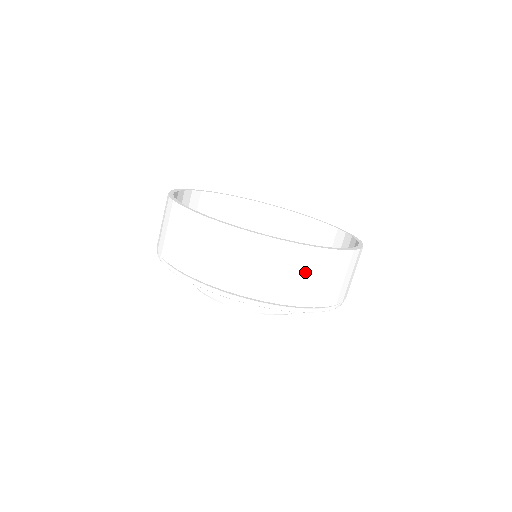
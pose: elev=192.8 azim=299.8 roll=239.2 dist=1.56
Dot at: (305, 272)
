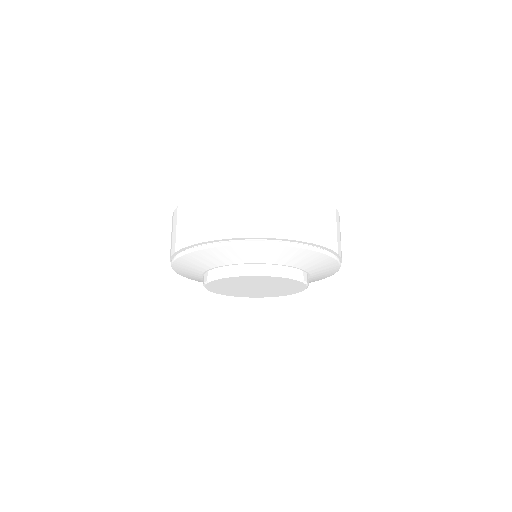
Dot at: (246, 208)
